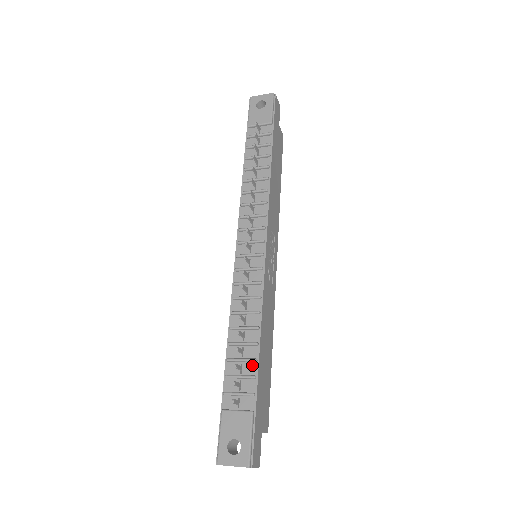
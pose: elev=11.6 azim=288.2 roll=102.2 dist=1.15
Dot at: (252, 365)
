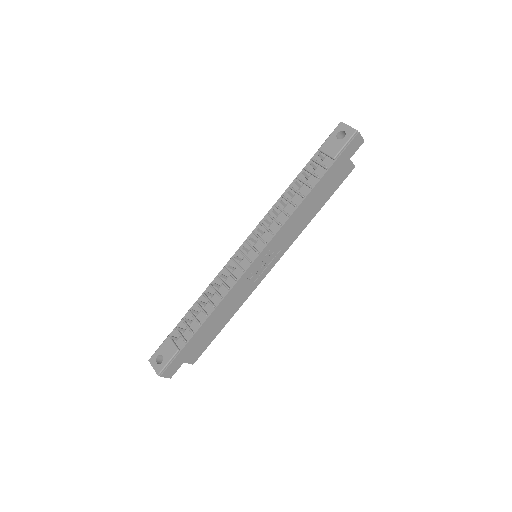
Dot at: (197, 325)
